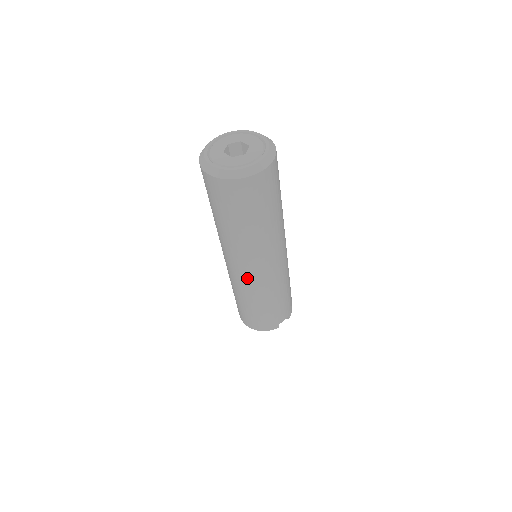
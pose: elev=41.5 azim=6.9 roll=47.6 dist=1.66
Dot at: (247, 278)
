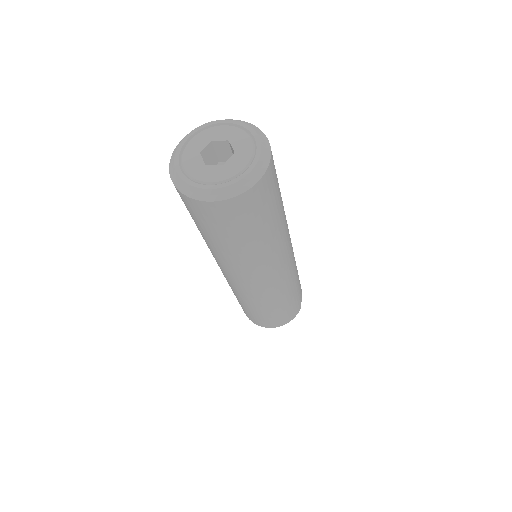
Dot at: (271, 284)
